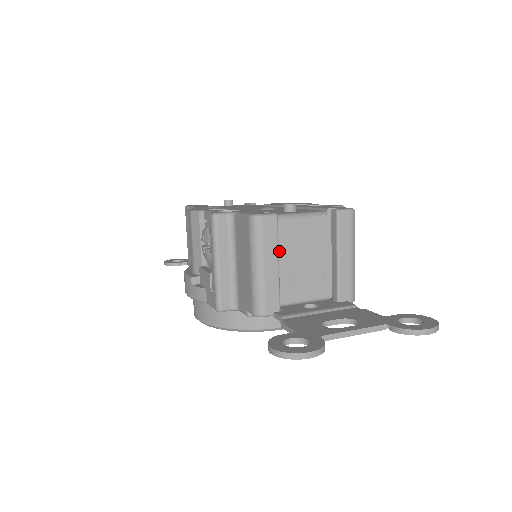
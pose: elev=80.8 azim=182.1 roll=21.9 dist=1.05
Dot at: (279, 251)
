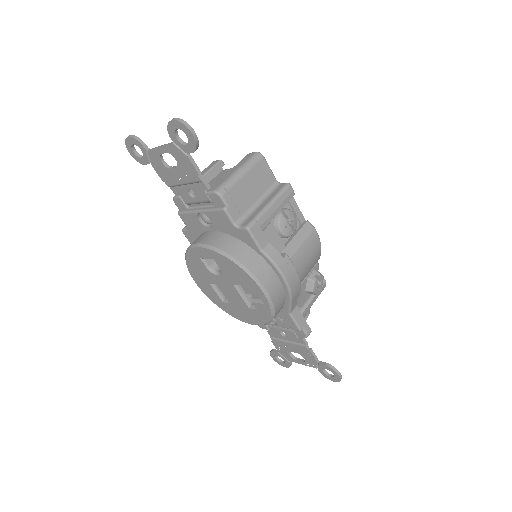
Dot at: (214, 180)
